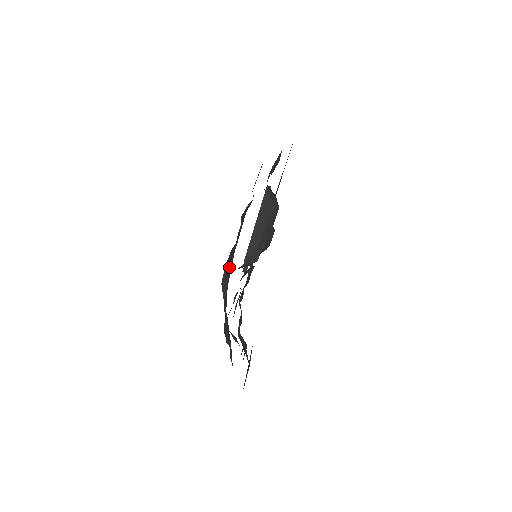
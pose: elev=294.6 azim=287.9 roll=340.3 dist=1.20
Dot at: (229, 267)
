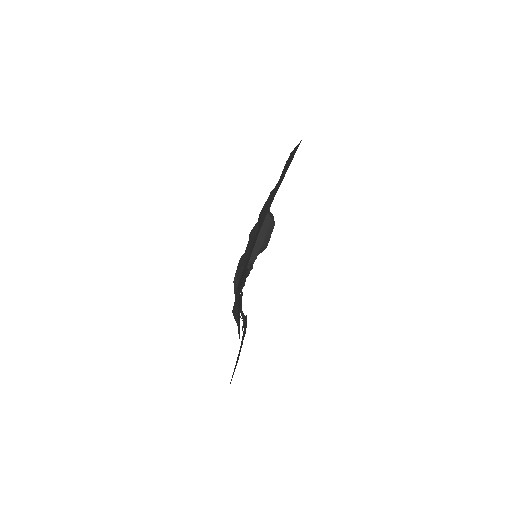
Dot at: (240, 272)
